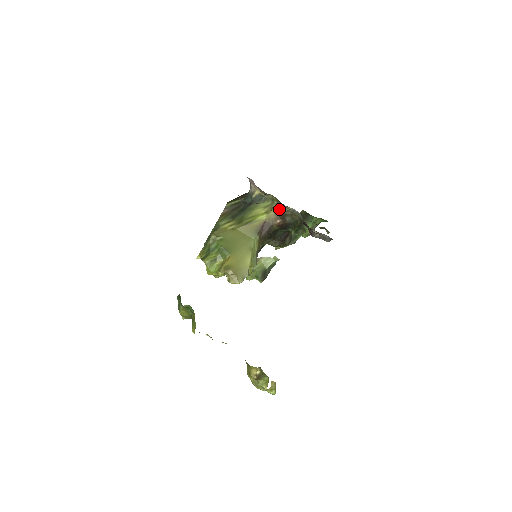
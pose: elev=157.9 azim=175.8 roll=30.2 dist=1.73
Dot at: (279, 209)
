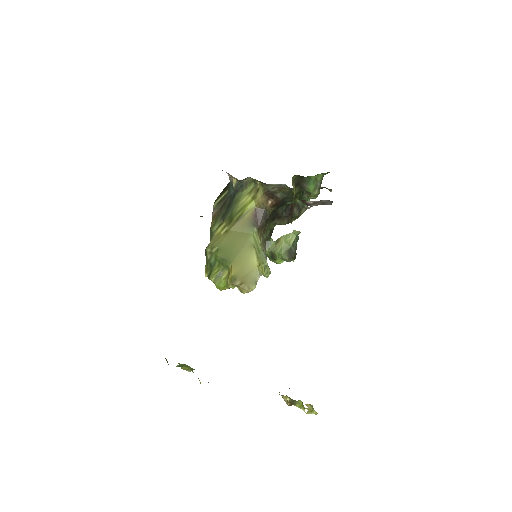
Dot at: (264, 189)
